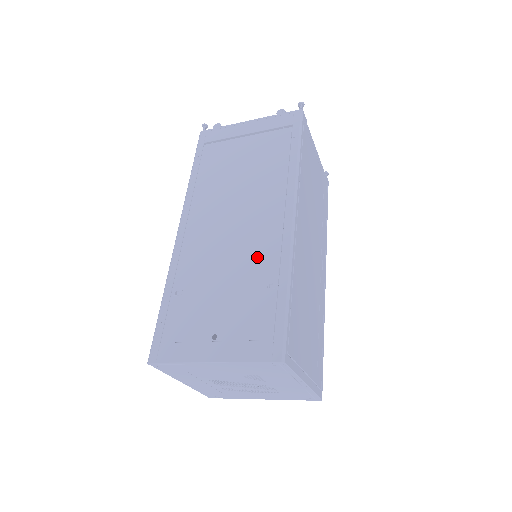
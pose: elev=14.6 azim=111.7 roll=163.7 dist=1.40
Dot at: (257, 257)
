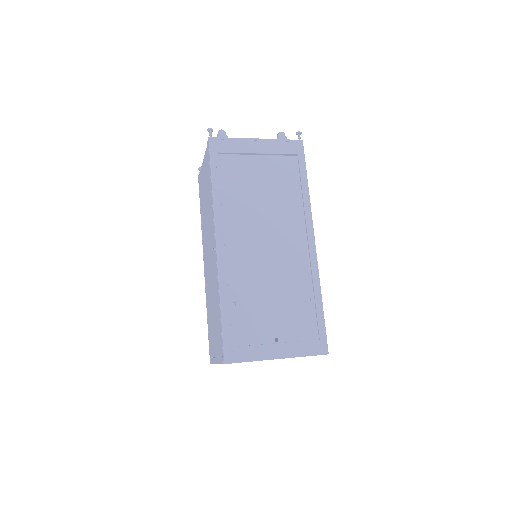
Dot at: (294, 276)
